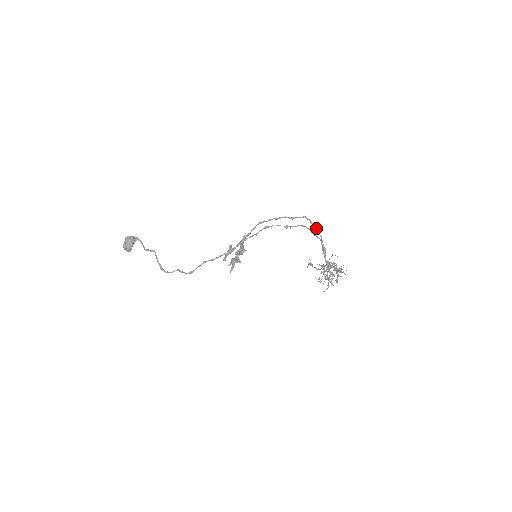
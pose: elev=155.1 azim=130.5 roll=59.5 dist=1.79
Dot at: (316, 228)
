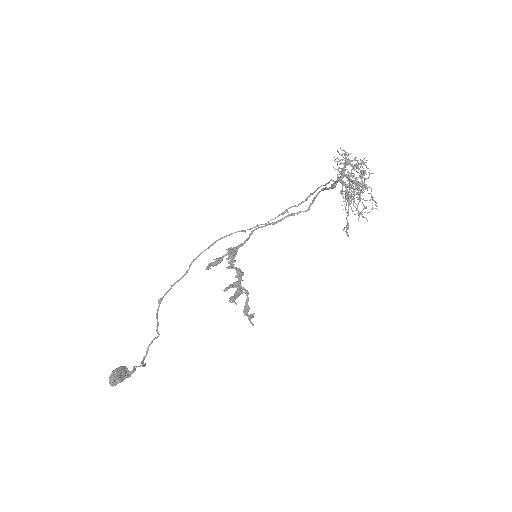
Dot at: occluded
